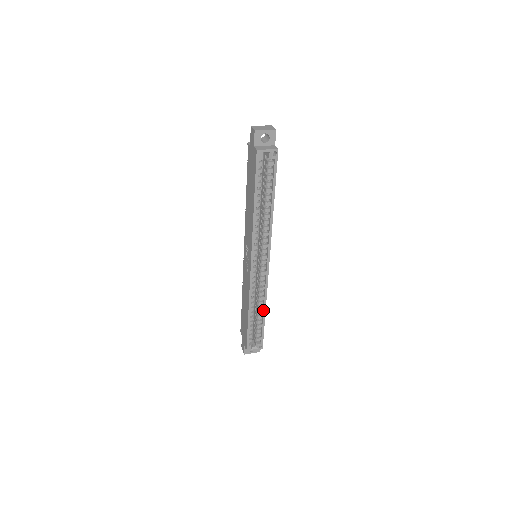
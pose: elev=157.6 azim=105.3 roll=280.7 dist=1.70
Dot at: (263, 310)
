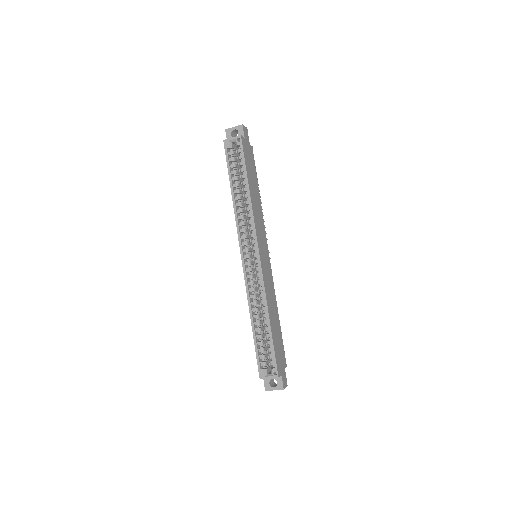
Dot at: (266, 317)
